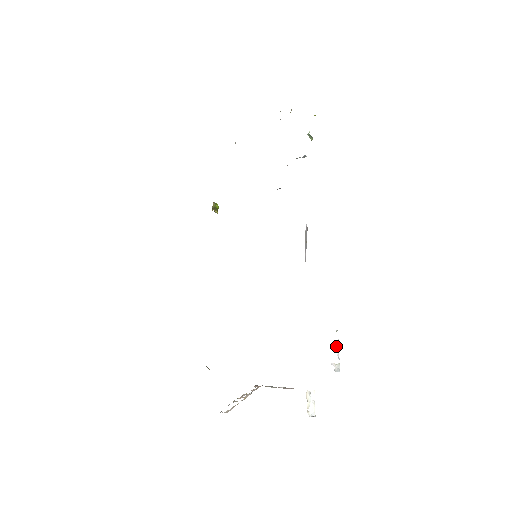
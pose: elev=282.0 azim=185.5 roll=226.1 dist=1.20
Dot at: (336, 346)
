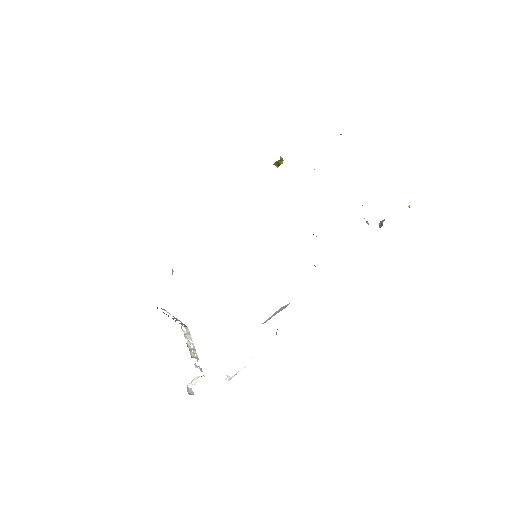
Dot at: (240, 369)
